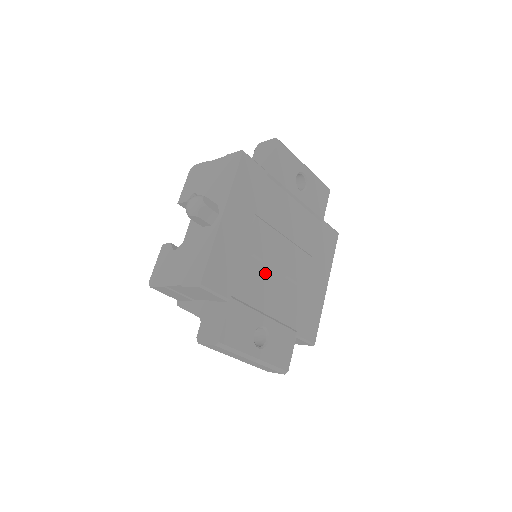
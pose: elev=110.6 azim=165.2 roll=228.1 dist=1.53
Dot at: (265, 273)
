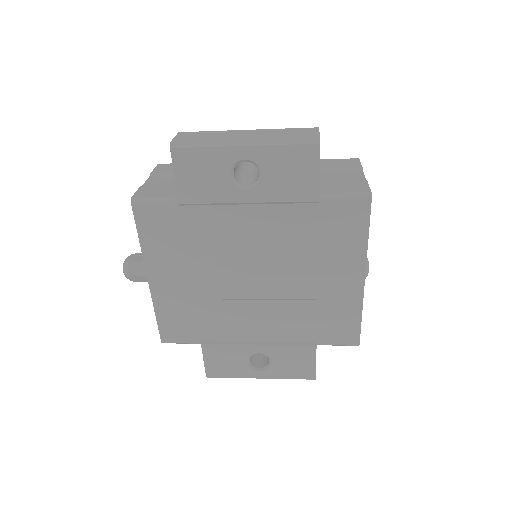
Dot at: (237, 306)
